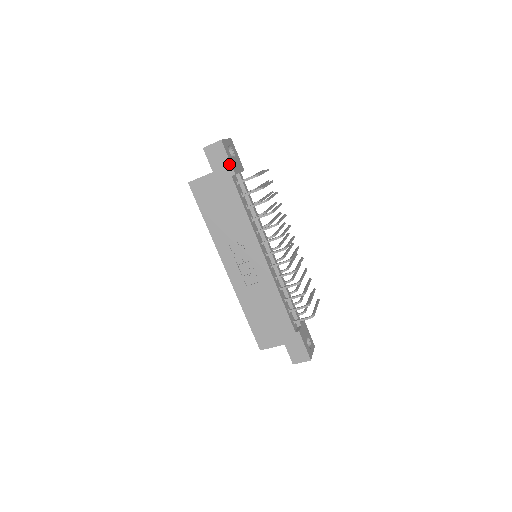
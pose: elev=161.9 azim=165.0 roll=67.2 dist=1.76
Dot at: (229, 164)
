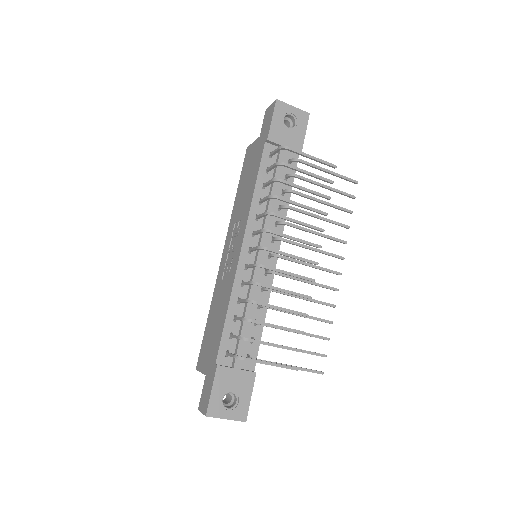
Dot at: (269, 127)
